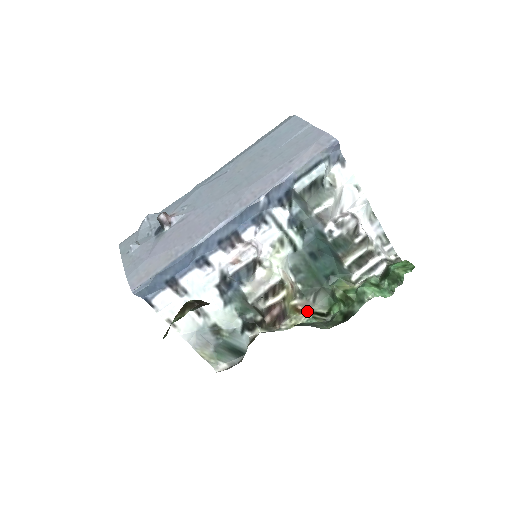
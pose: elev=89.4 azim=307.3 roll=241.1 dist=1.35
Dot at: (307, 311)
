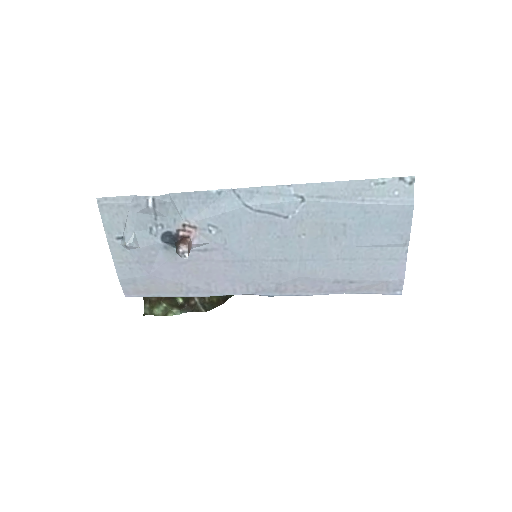
Dot at: occluded
